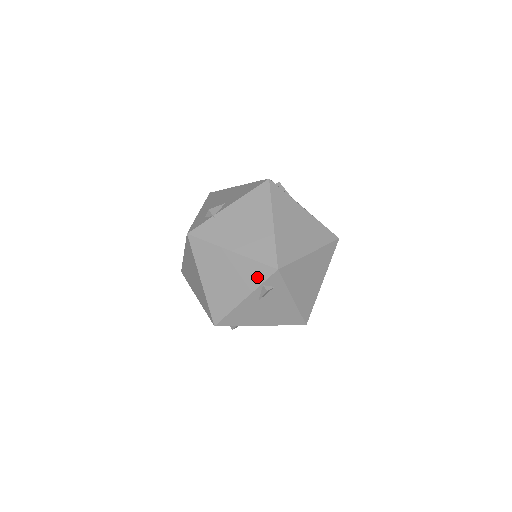
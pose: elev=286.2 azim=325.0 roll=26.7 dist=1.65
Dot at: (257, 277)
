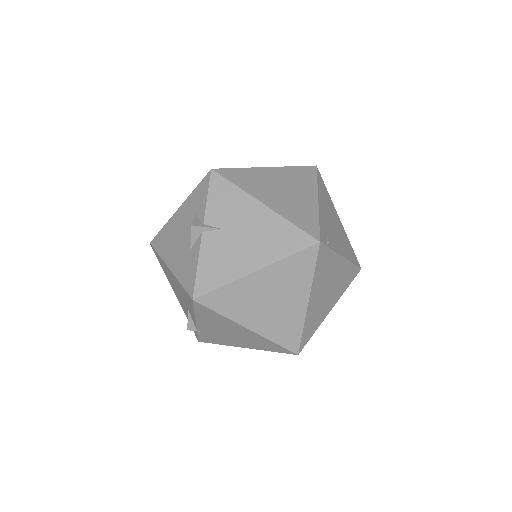
Dot at: occluded
